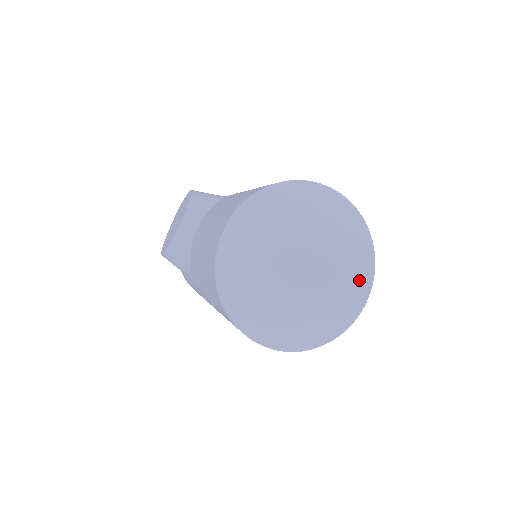
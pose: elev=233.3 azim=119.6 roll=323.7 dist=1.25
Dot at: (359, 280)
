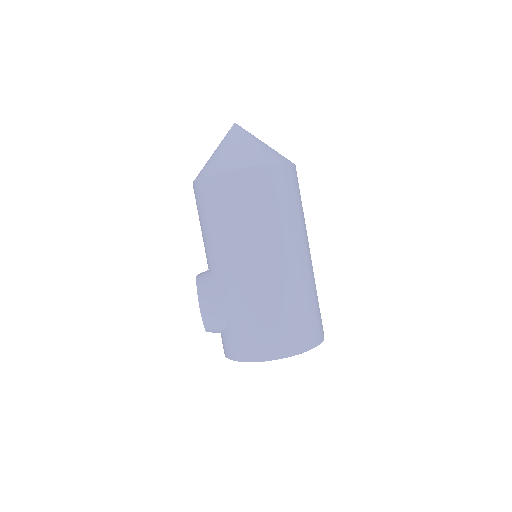
Dot at: occluded
